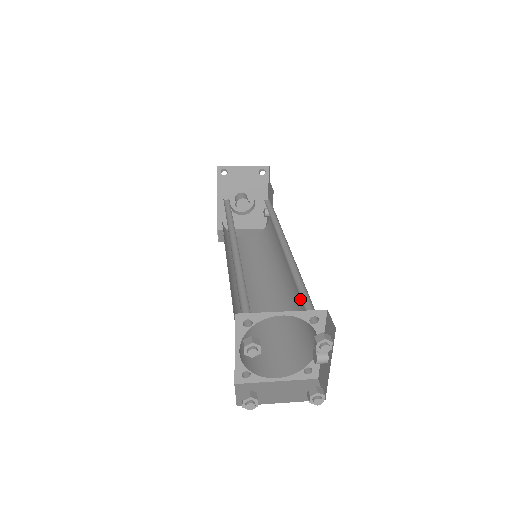
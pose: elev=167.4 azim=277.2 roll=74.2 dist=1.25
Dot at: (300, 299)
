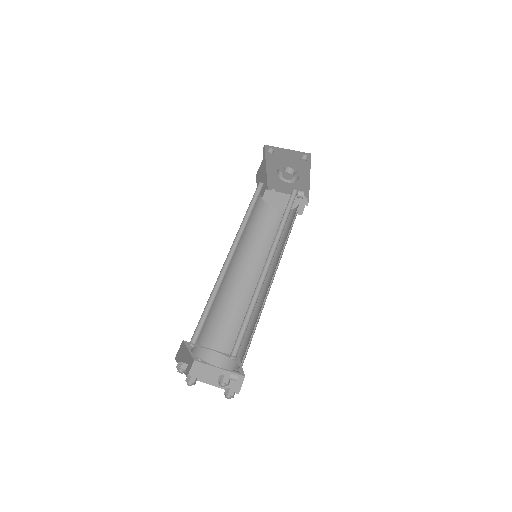
Dot at: occluded
